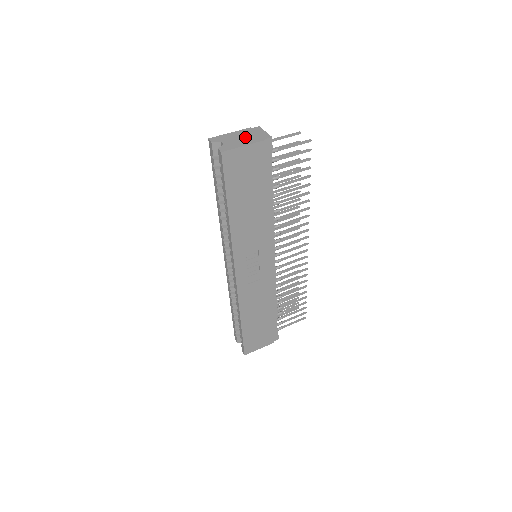
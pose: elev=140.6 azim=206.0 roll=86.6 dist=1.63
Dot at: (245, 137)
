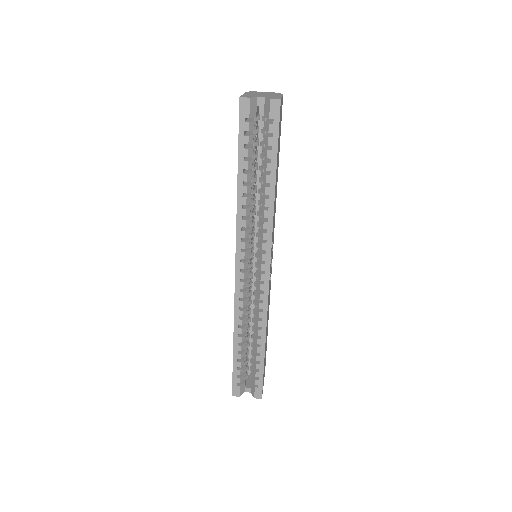
Dot at: (264, 94)
